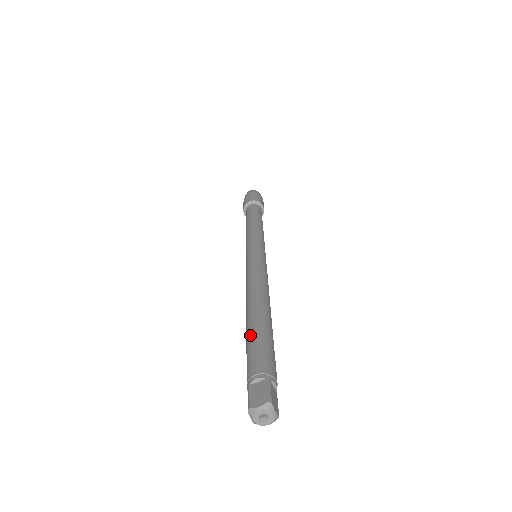
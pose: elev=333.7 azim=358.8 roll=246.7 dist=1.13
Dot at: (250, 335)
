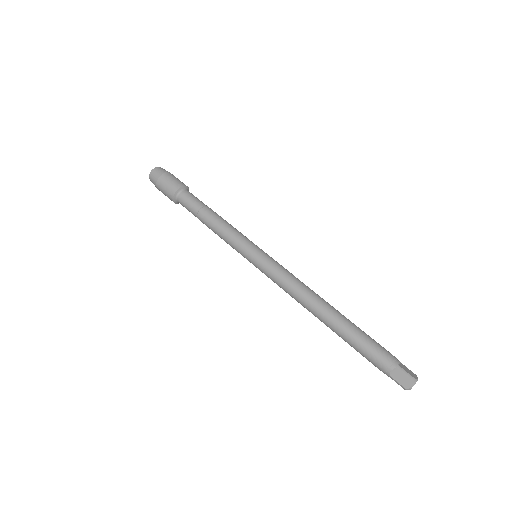
Dot at: (351, 342)
